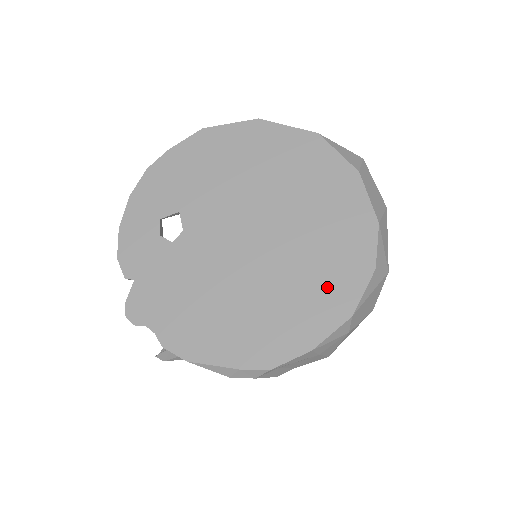
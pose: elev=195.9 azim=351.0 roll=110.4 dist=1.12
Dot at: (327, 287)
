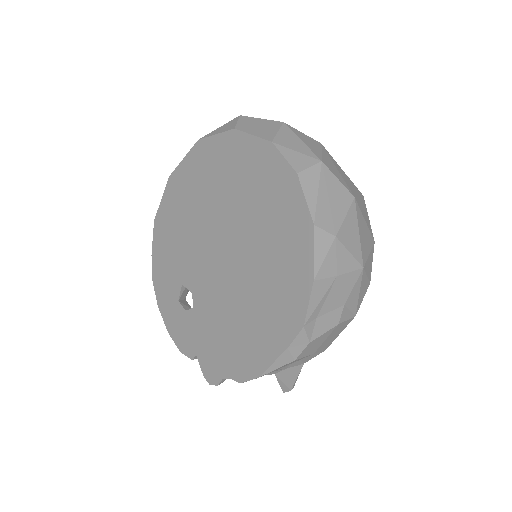
Dot at: (283, 225)
